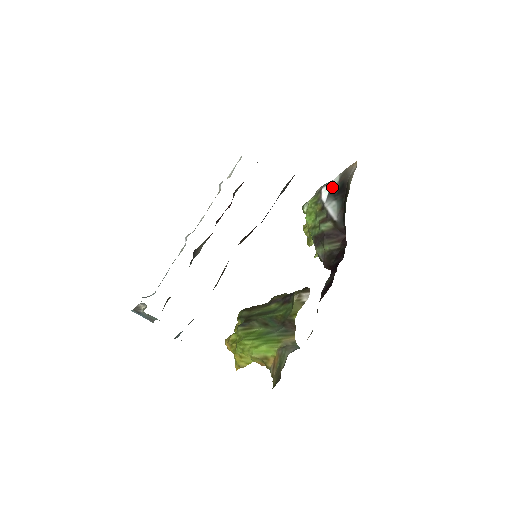
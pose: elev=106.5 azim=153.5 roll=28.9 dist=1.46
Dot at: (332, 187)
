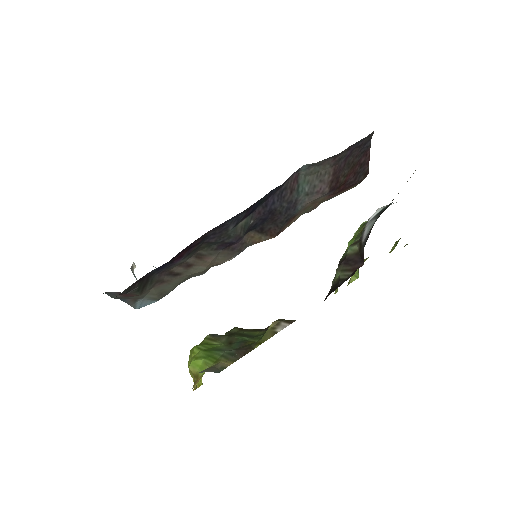
Dot at: (387, 205)
